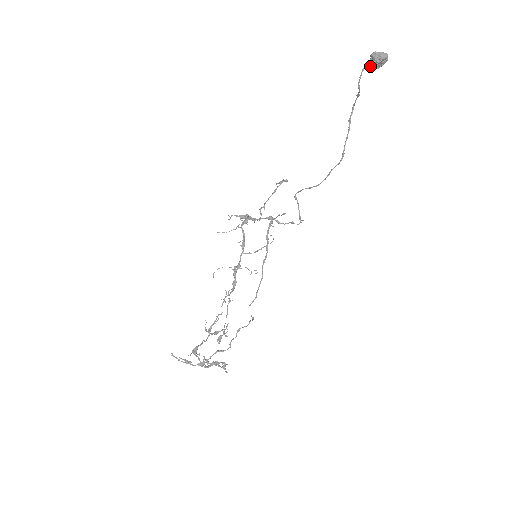
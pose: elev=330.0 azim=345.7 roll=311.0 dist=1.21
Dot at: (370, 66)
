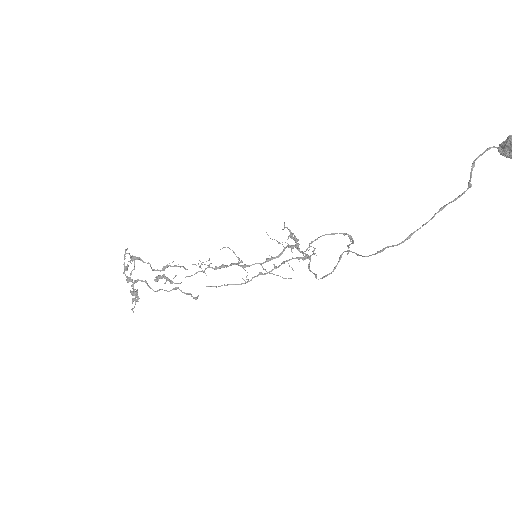
Dot at: (499, 148)
